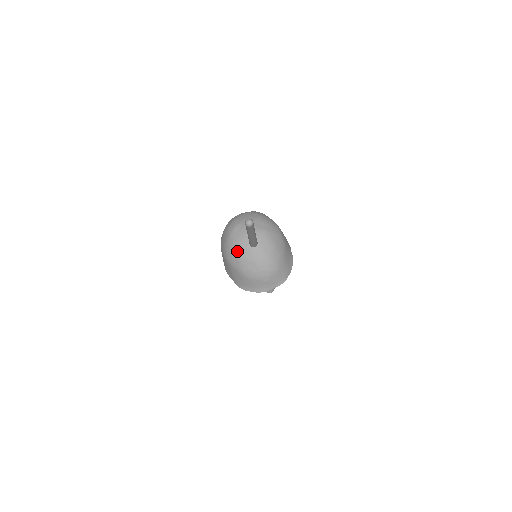
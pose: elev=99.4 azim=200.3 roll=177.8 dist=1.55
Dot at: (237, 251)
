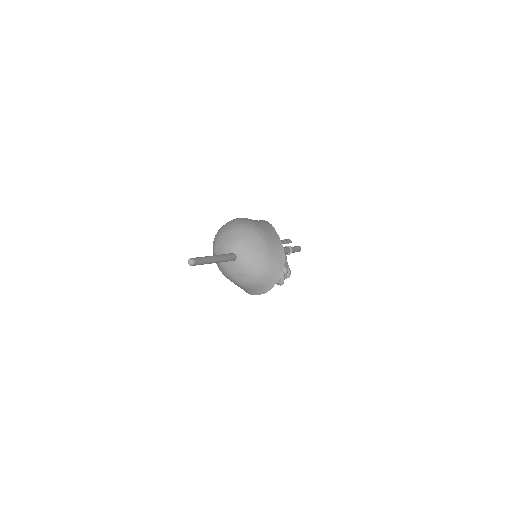
Dot at: (224, 268)
